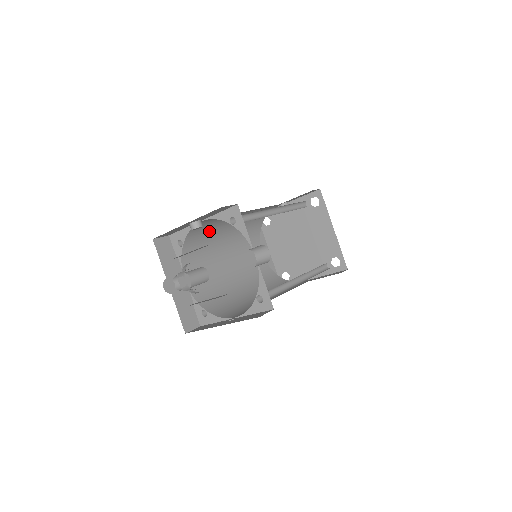
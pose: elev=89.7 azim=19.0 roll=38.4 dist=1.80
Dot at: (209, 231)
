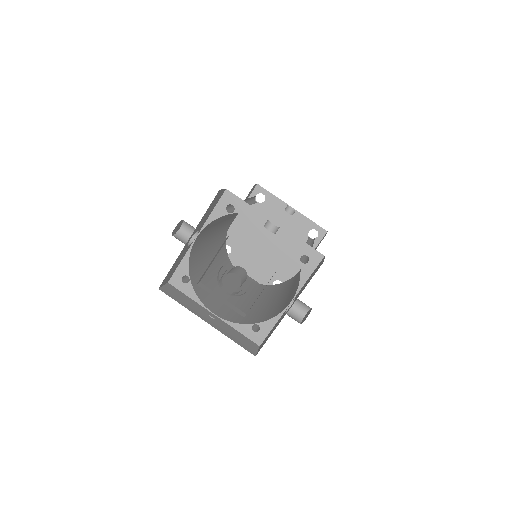
Dot at: occluded
